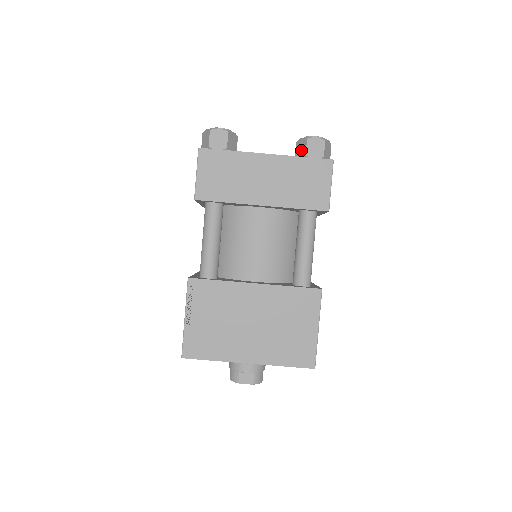
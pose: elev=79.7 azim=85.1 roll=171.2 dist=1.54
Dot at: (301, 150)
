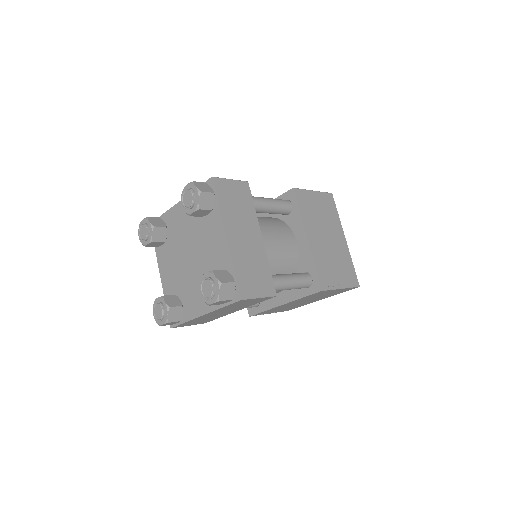
Dot at: occluded
